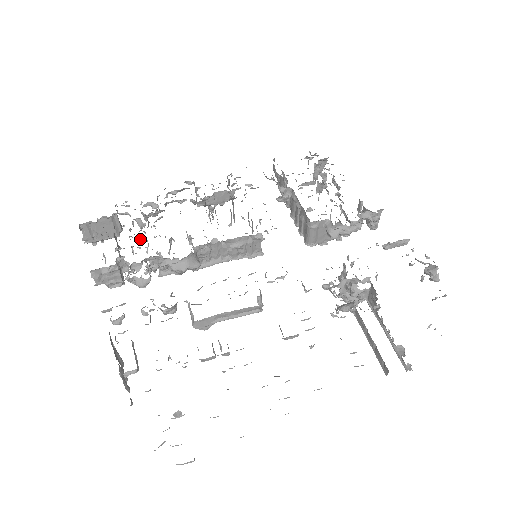
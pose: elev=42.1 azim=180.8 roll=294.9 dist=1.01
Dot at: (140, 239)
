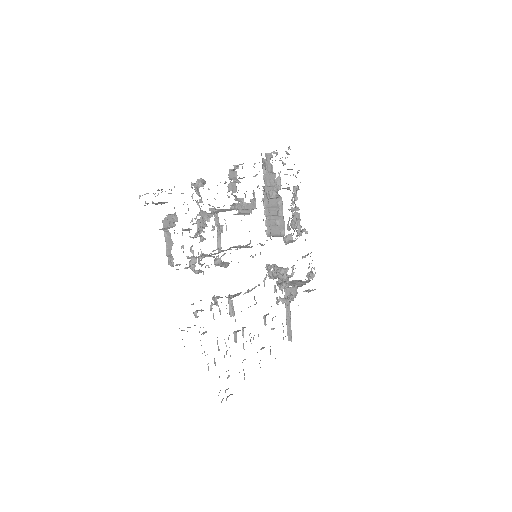
Dot at: (201, 229)
